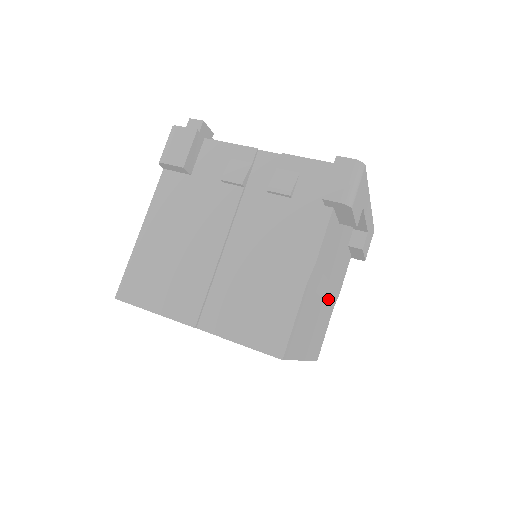
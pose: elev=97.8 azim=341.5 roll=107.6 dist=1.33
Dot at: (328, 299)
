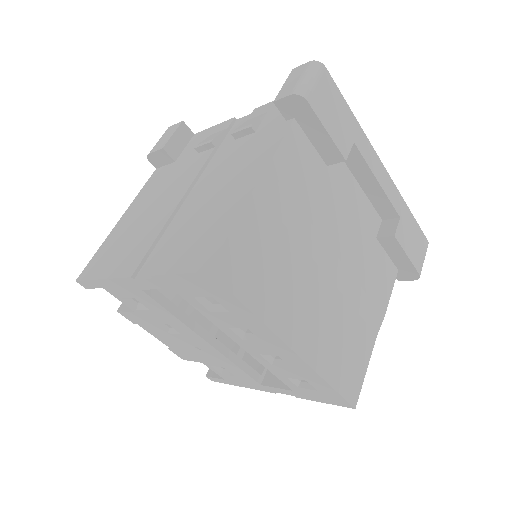
Dot at: (347, 294)
